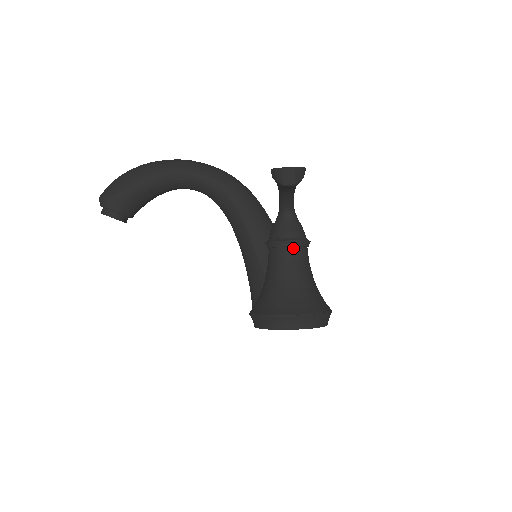
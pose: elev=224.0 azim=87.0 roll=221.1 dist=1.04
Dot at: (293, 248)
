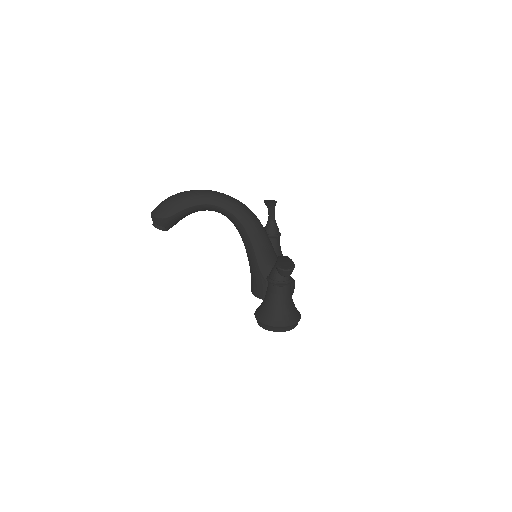
Dot at: (283, 287)
